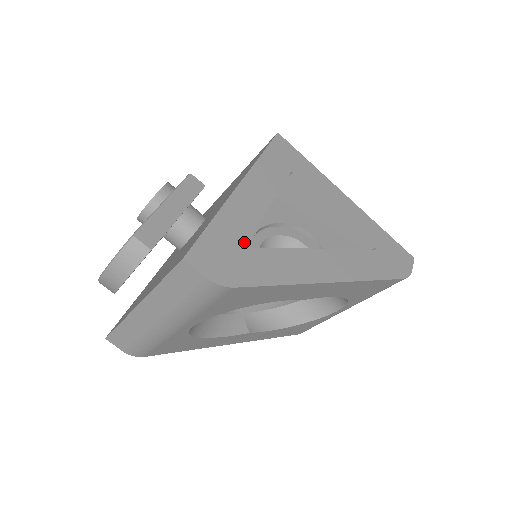
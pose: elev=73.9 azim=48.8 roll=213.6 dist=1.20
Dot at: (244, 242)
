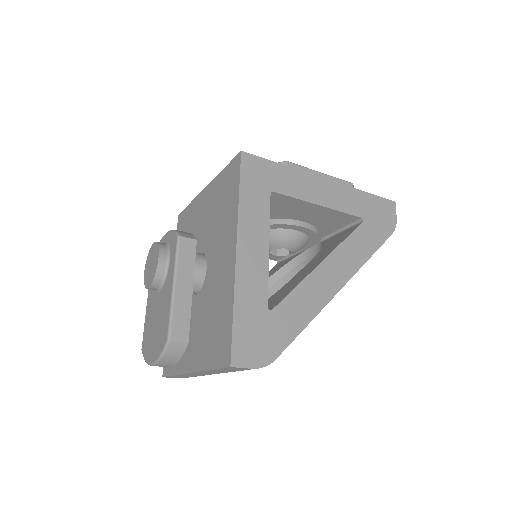
Dot at: (265, 309)
